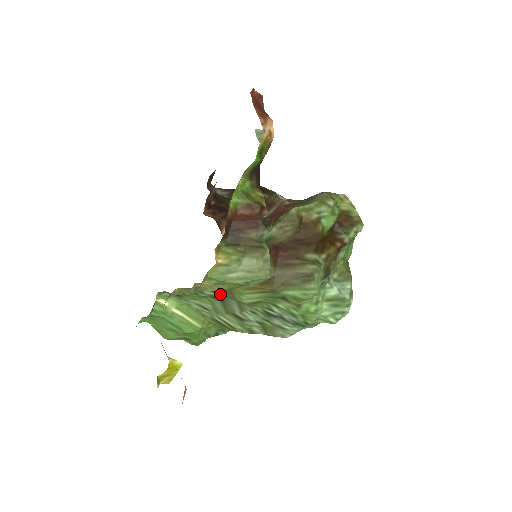
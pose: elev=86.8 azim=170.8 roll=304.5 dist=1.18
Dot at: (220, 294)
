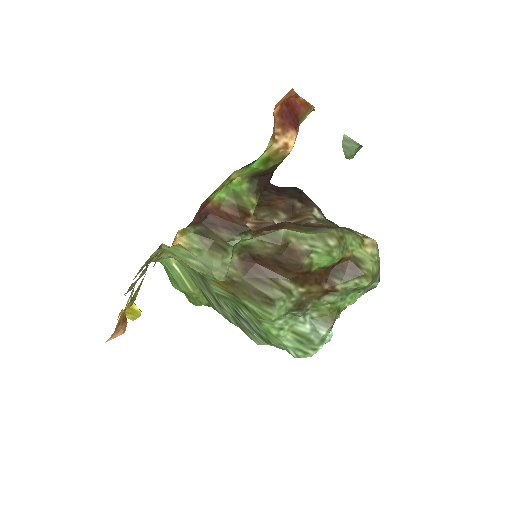
Dot at: (198, 272)
